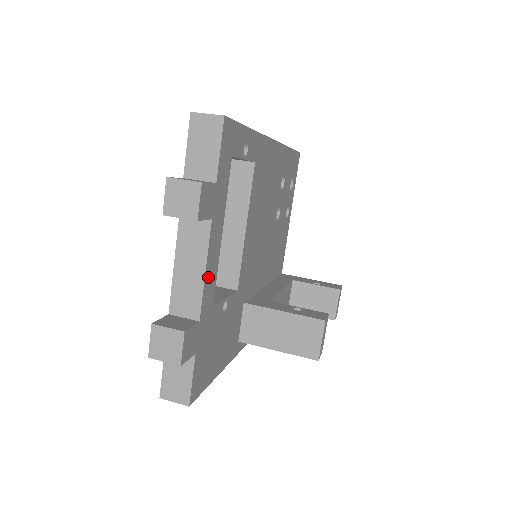
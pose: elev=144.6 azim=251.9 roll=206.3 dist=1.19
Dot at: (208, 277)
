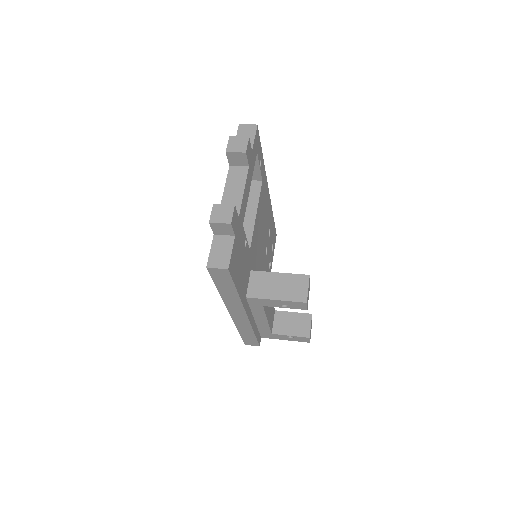
Dot at: (244, 198)
